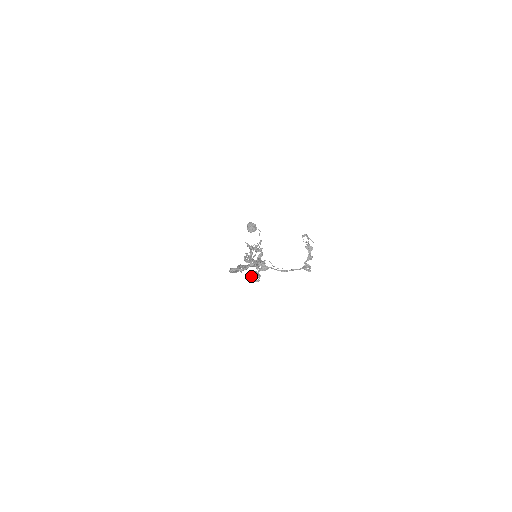
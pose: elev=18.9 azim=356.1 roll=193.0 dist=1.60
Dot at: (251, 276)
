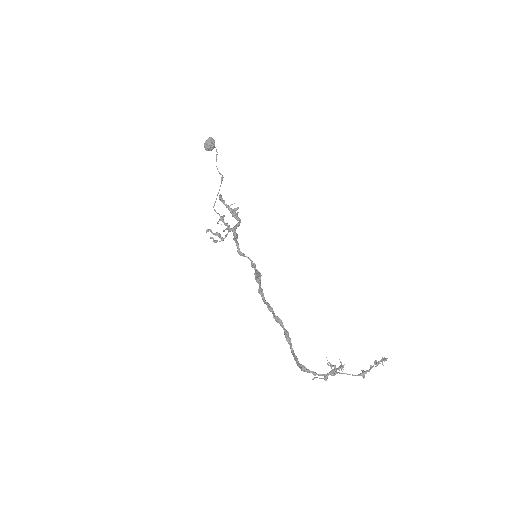
Dot at: (208, 231)
